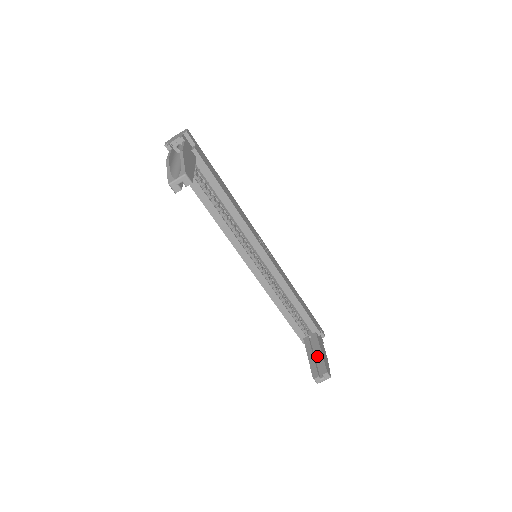
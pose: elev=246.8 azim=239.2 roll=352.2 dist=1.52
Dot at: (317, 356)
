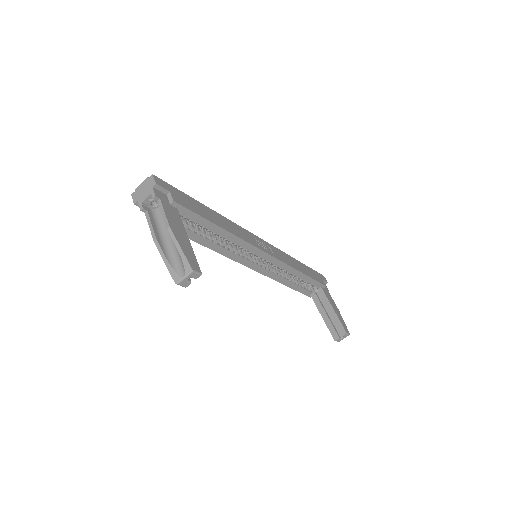
Dot at: (331, 316)
